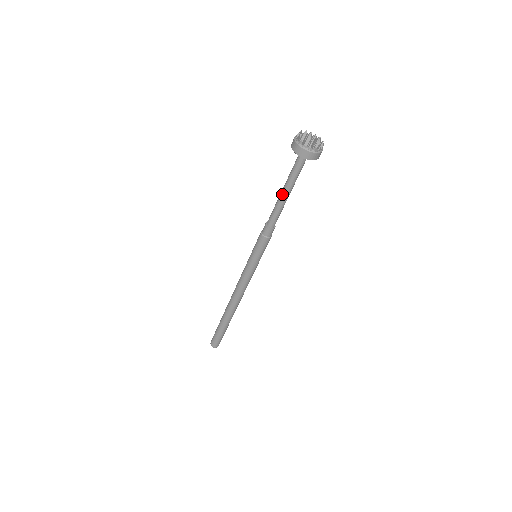
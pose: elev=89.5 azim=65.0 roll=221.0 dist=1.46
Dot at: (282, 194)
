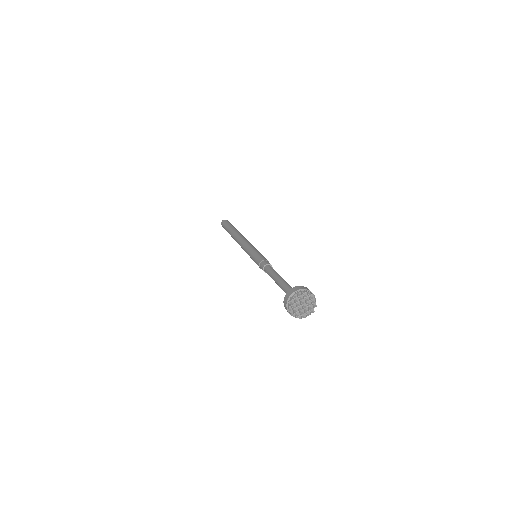
Dot at: (276, 281)
